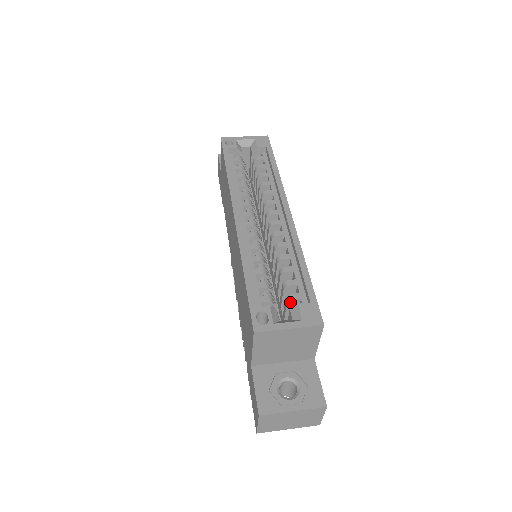
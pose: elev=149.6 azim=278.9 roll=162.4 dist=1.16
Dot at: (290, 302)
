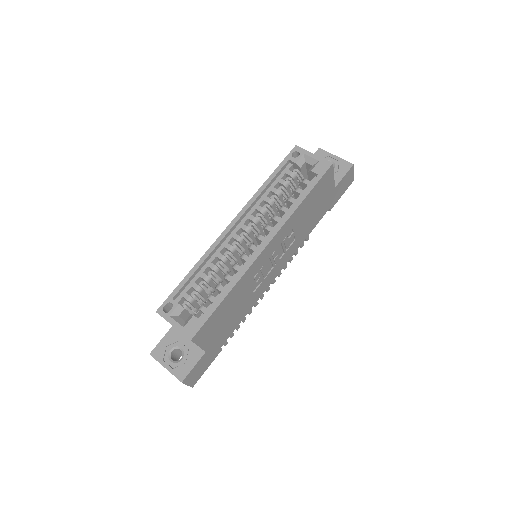
Dot at: (200, 310)
